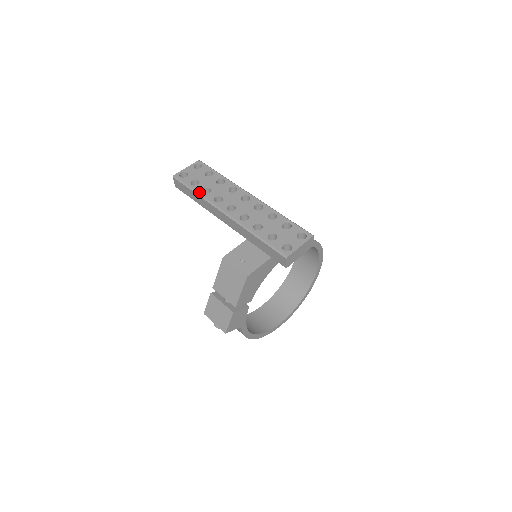
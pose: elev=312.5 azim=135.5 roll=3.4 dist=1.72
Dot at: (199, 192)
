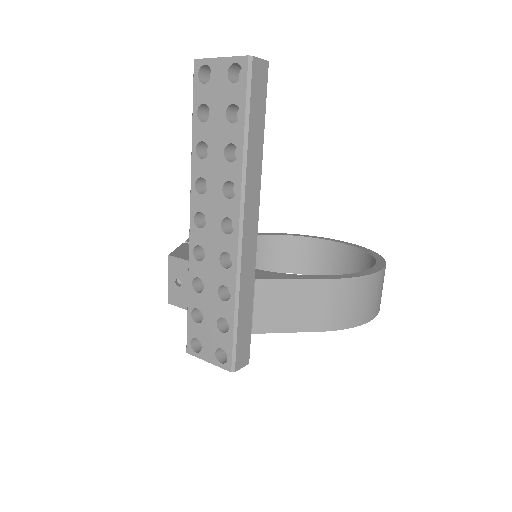
Dot at: (193, 142)
